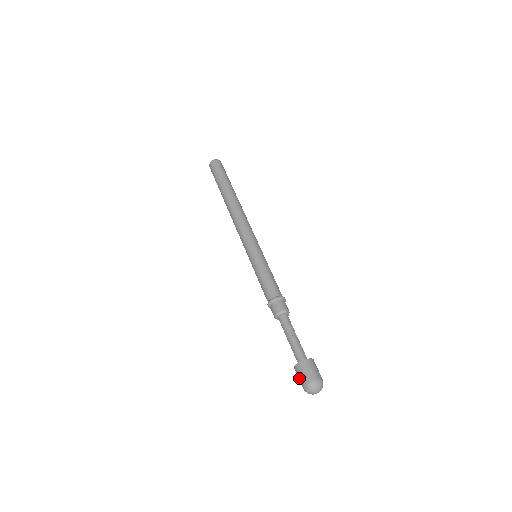
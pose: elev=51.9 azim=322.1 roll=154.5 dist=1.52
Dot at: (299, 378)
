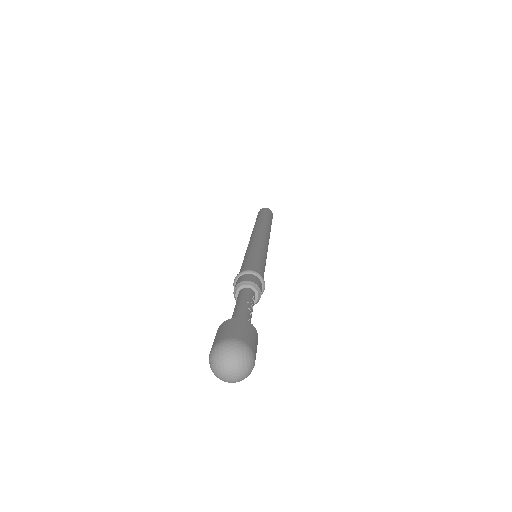
Dot at: (220, 333)
